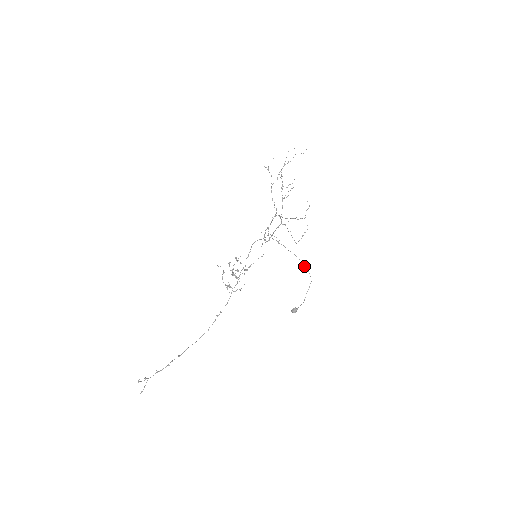
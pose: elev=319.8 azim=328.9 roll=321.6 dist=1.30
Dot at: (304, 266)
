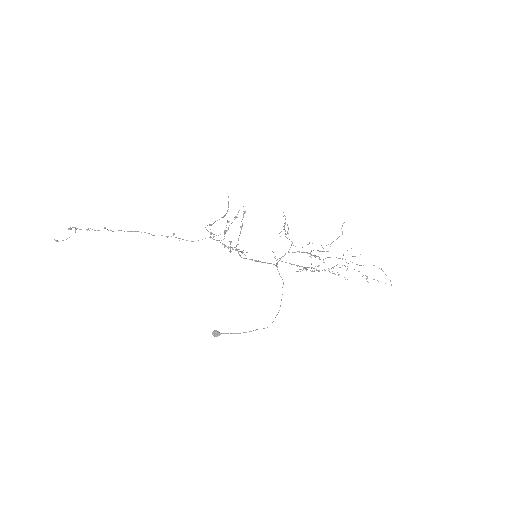
Dot at: occluded
